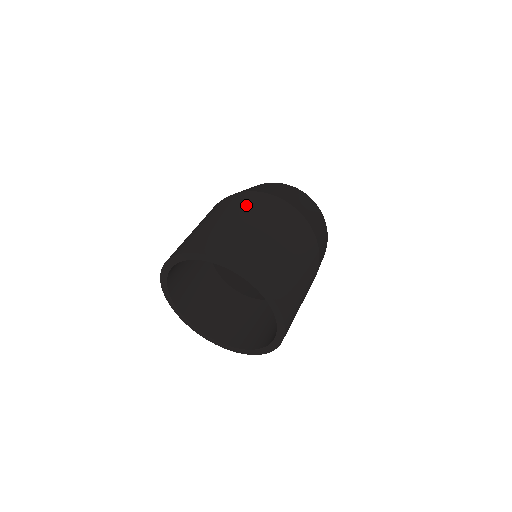
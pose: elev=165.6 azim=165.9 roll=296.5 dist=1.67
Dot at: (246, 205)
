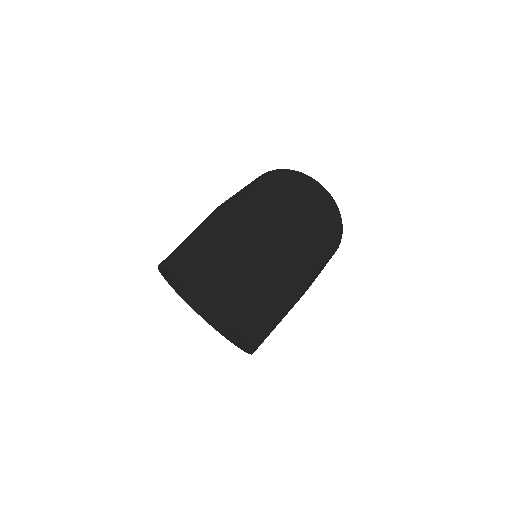
Dot at: (241, 225)
